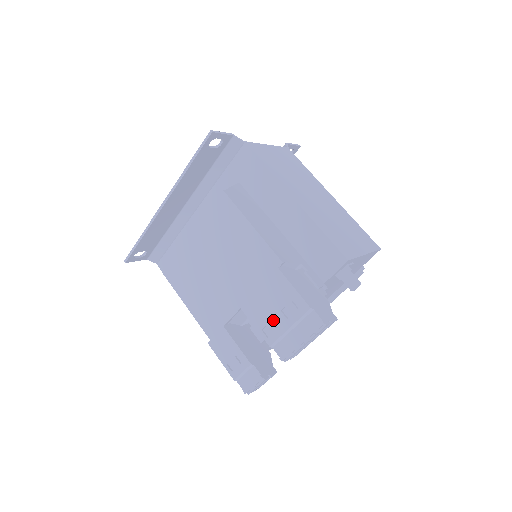
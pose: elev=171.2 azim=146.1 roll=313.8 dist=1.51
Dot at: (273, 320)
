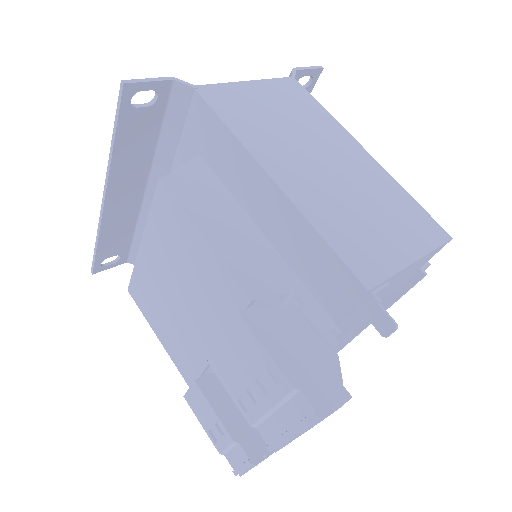
Dot at: (249, 389)
